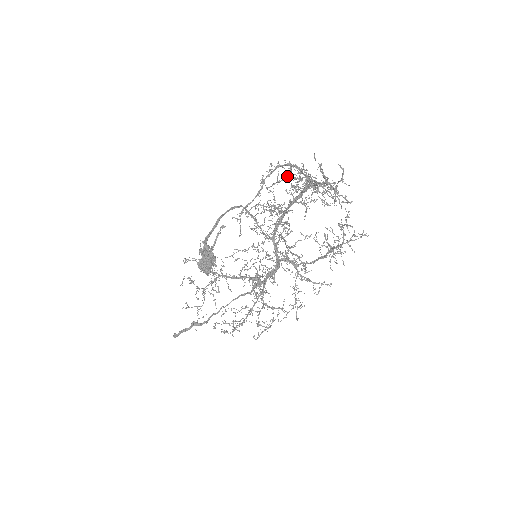
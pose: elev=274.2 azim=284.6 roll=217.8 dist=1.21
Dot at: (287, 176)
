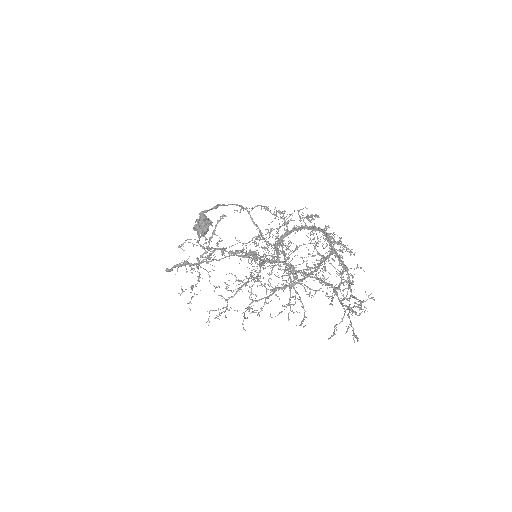
Dot at: occluded
